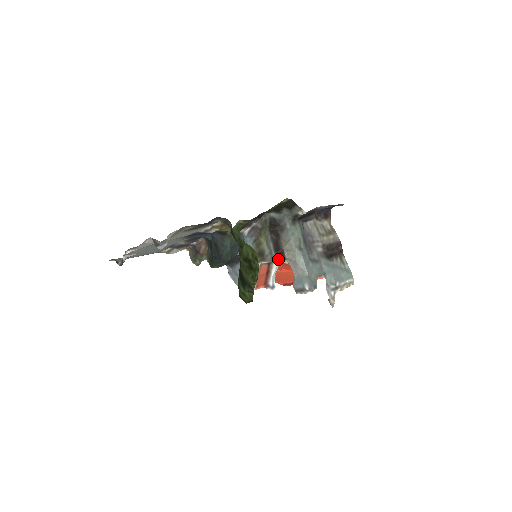
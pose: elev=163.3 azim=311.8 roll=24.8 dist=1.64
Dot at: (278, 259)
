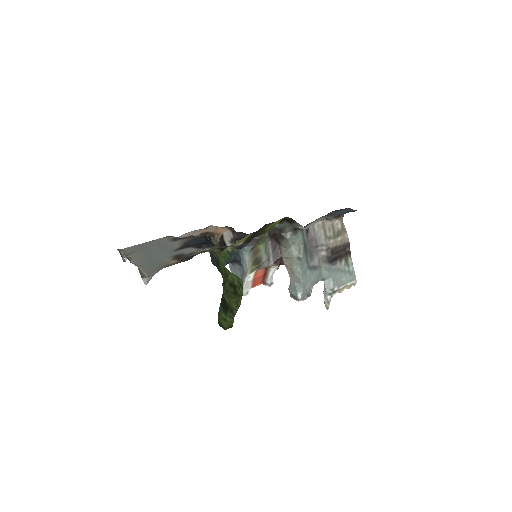
Dot at: (276, 265)
